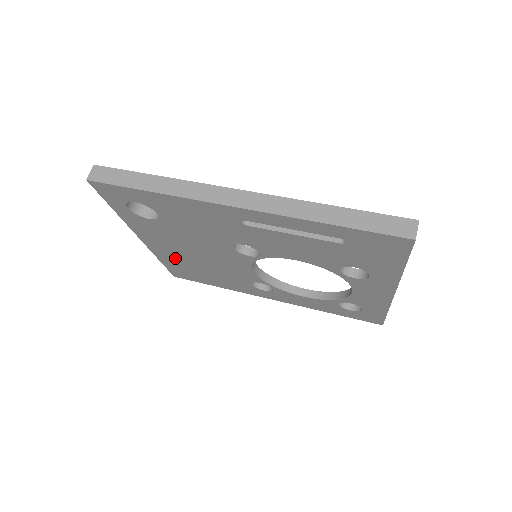
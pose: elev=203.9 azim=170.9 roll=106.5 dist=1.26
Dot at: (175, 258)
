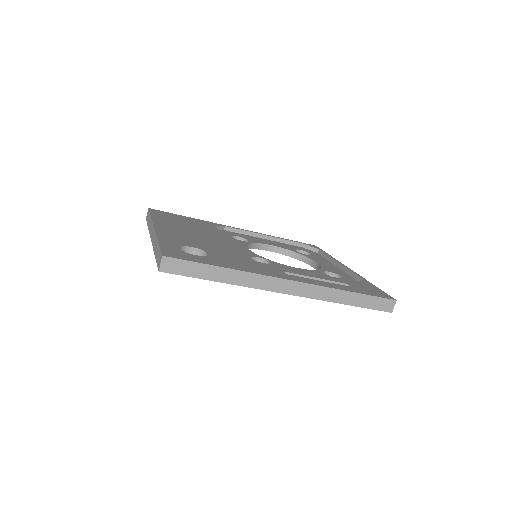
Dot at: occluded
